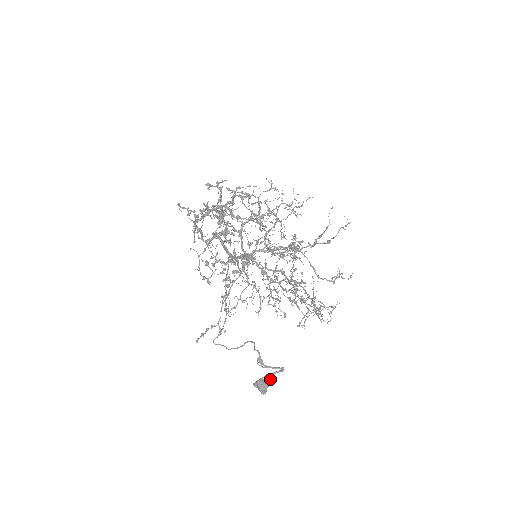
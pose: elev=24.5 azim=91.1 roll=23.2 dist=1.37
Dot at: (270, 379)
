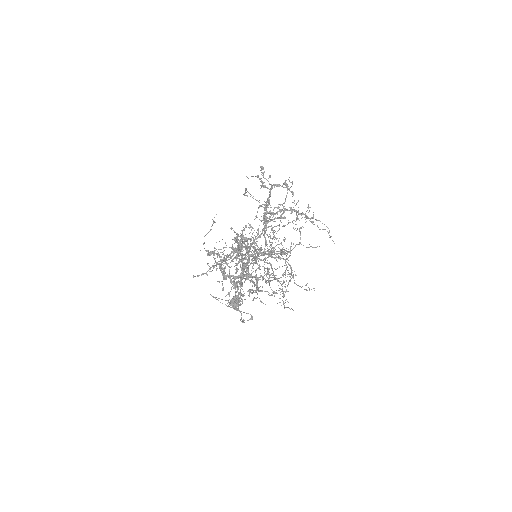
Dot at: occluded
